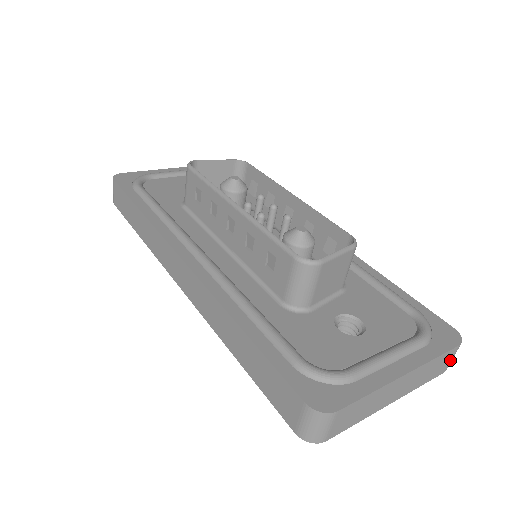
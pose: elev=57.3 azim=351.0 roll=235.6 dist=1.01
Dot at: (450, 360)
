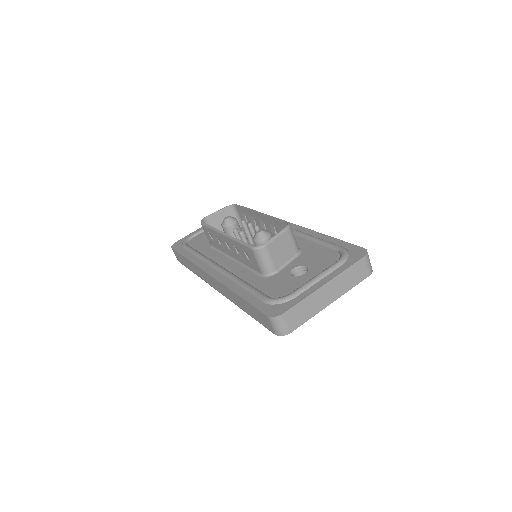
Dot at: (366, 267)
